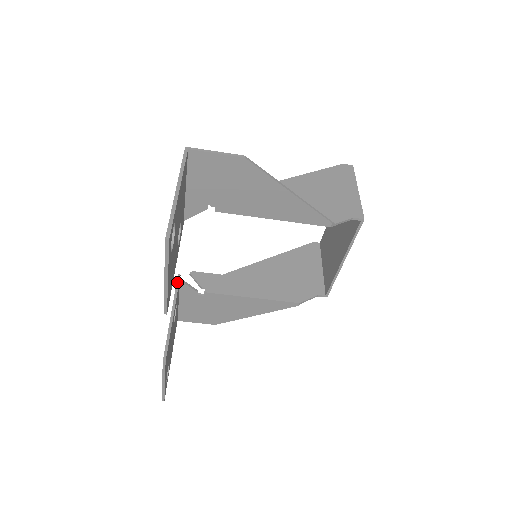
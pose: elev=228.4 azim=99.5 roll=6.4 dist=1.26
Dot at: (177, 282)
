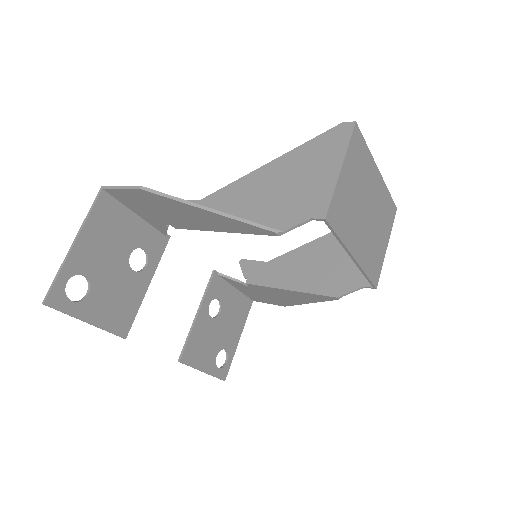
Dot at: (210, 278)
